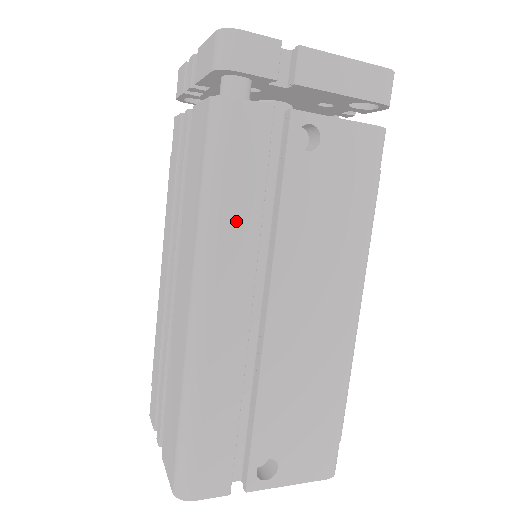
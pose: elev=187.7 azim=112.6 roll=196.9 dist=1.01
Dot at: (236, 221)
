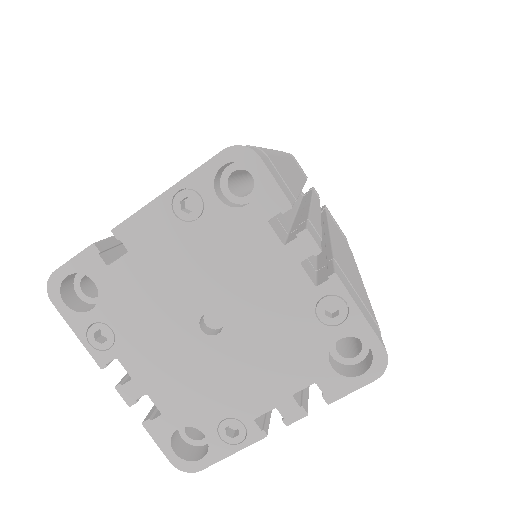
Dot at: occluded
